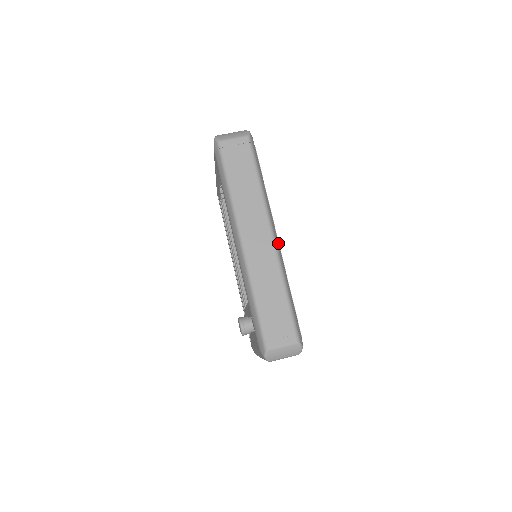
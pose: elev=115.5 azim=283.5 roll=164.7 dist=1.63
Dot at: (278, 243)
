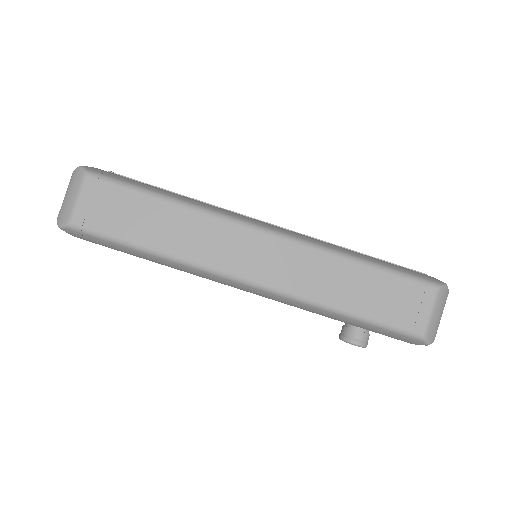
Dot at: (279, 228)
